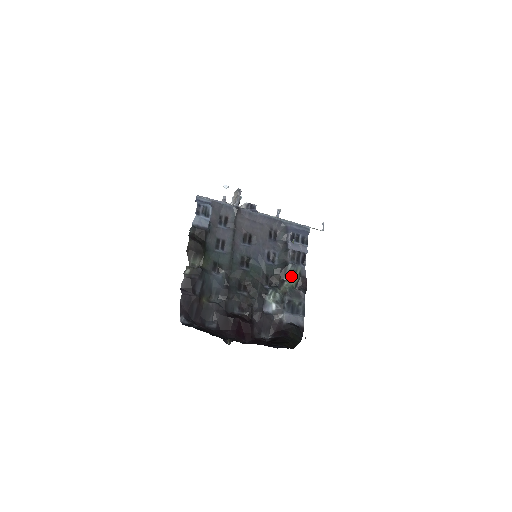
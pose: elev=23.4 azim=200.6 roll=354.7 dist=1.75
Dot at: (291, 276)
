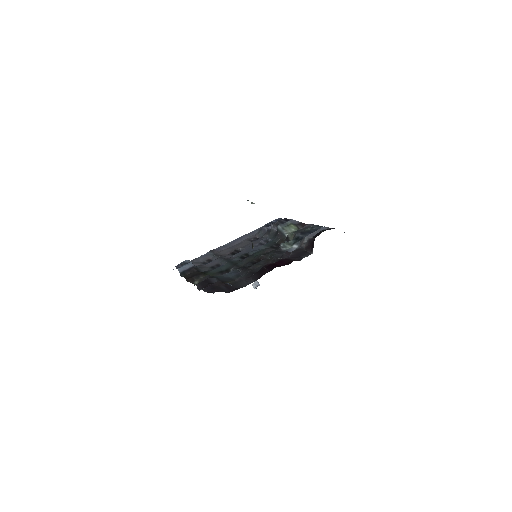
Dot at: (288, 230)
